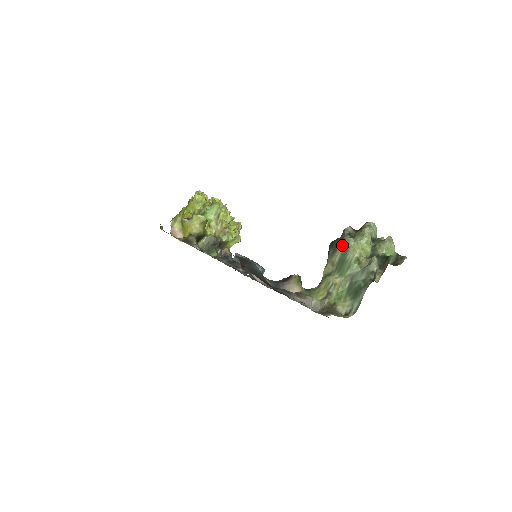
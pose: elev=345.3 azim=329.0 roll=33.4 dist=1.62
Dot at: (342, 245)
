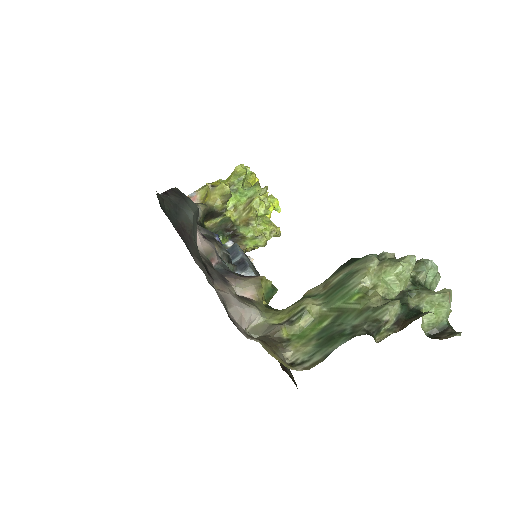
Dot at: (356, 263)
